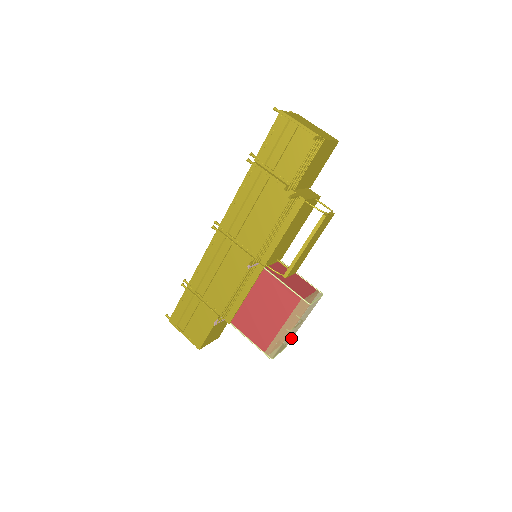
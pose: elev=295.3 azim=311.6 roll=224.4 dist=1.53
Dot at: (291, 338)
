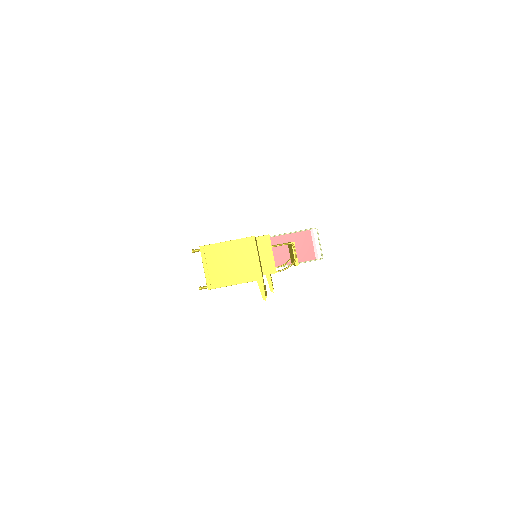
Dot at: occluded
